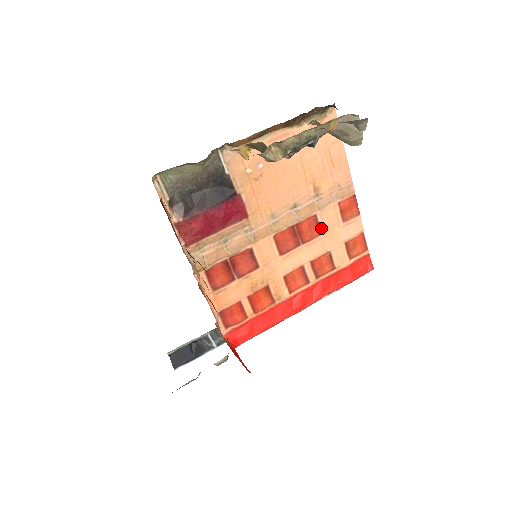
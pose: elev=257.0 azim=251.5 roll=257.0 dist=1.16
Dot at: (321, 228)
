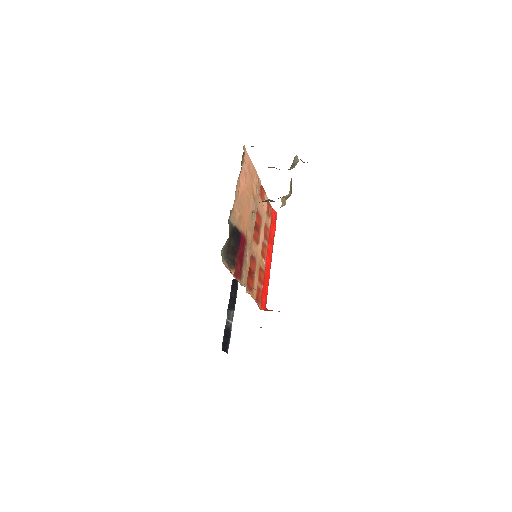
Dot at: (260, 214)
